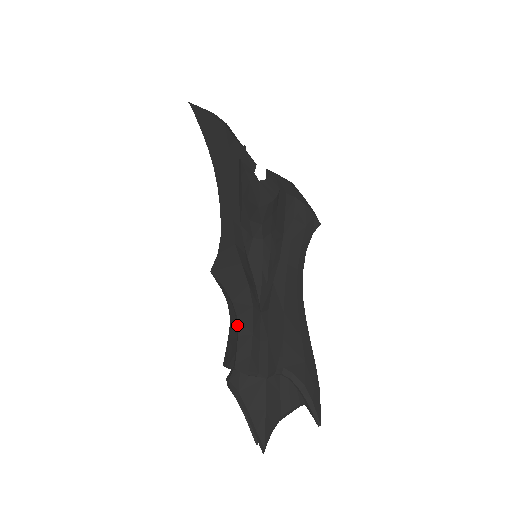
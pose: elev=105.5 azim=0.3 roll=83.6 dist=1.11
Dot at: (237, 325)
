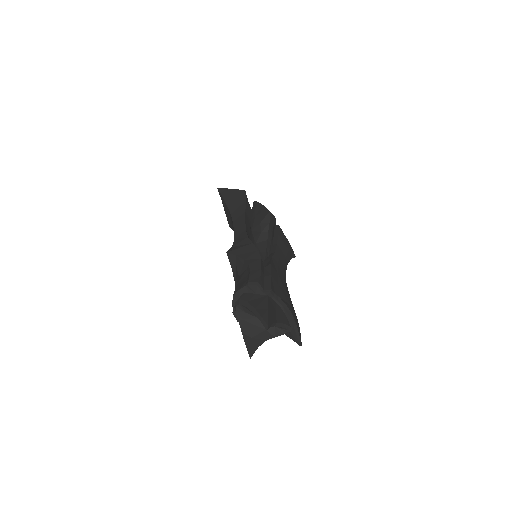
Dot at: (249, 267)
